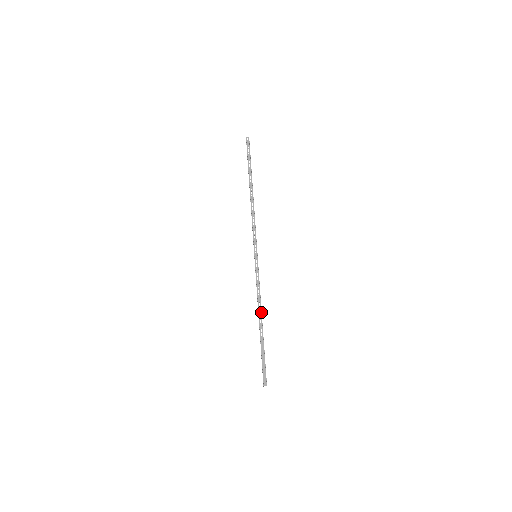
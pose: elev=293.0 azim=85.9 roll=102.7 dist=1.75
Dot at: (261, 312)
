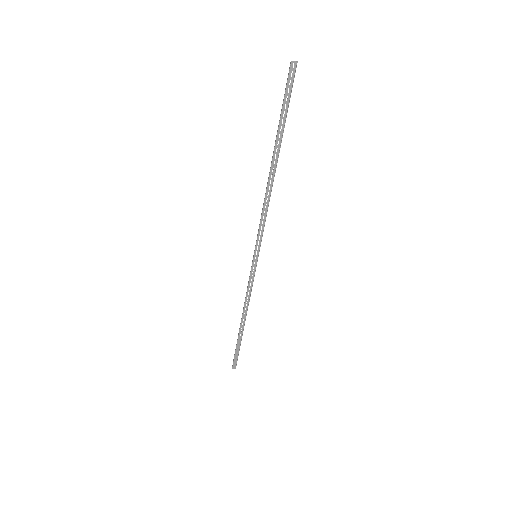
Dot at: (246, 313)
